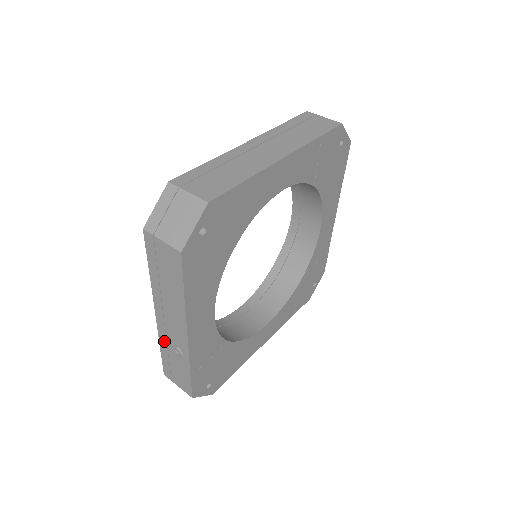
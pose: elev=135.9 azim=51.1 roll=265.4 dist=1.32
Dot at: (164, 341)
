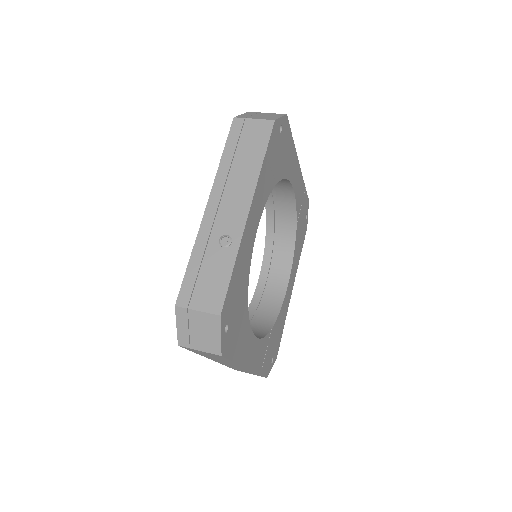
Dot at: (204, 240)
